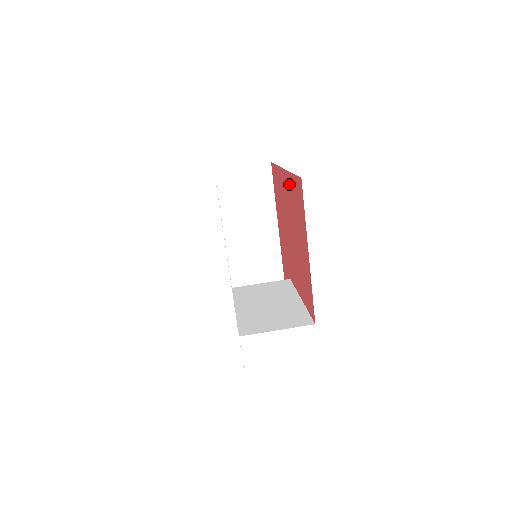
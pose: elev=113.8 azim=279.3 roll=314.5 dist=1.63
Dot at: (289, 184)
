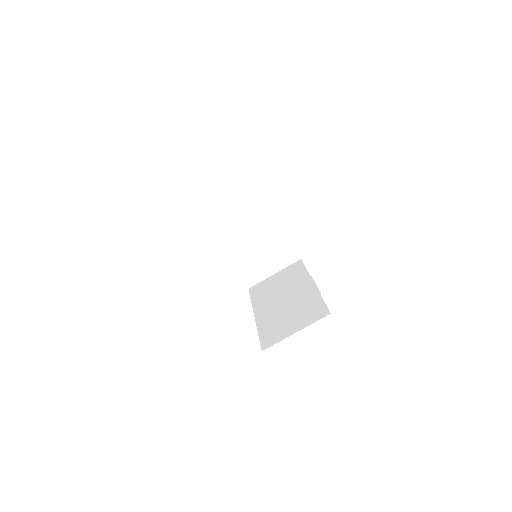
Dot at: occluded
